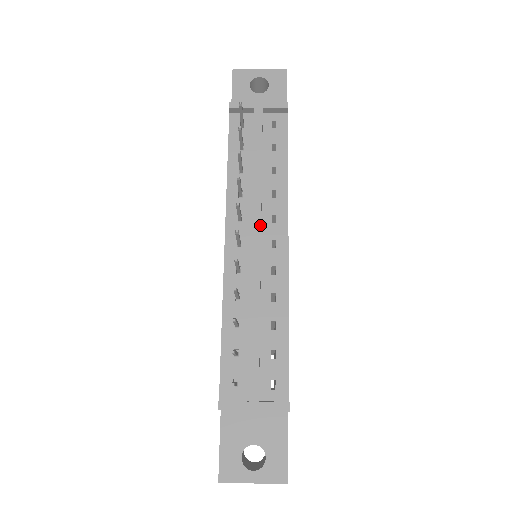
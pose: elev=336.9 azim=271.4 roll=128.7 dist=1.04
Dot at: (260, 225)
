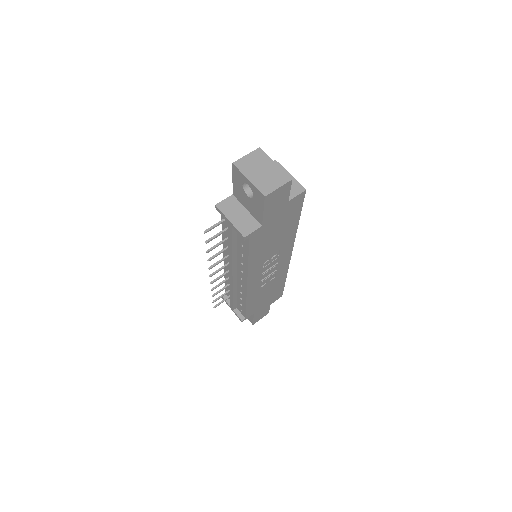
Dot at: (232, 271)
